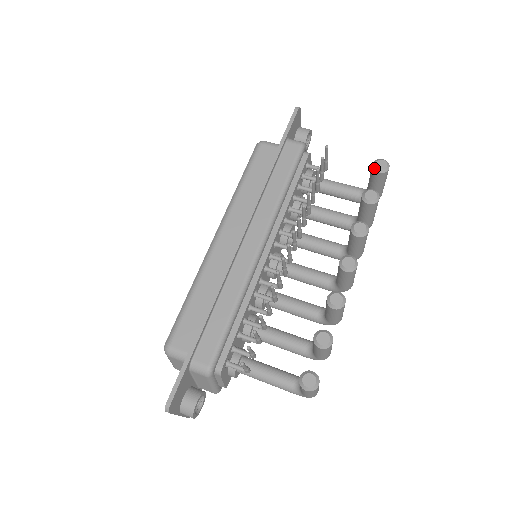
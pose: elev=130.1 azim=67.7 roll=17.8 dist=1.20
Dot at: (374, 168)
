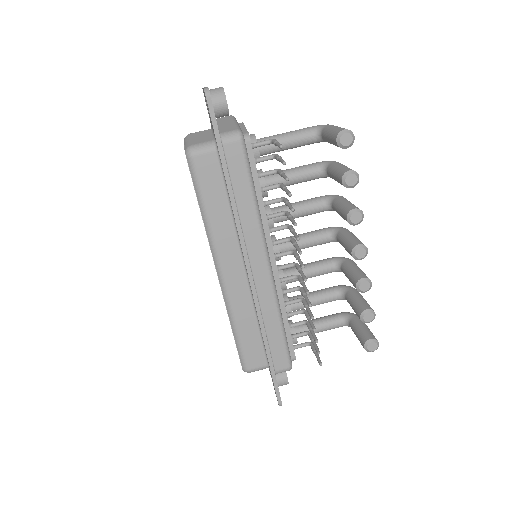
Dot at: (341, 146)
